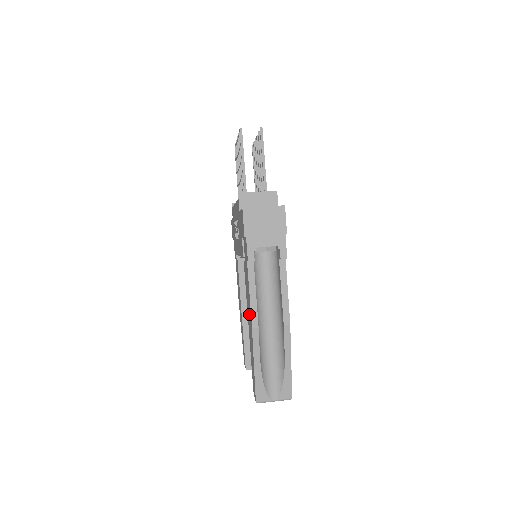
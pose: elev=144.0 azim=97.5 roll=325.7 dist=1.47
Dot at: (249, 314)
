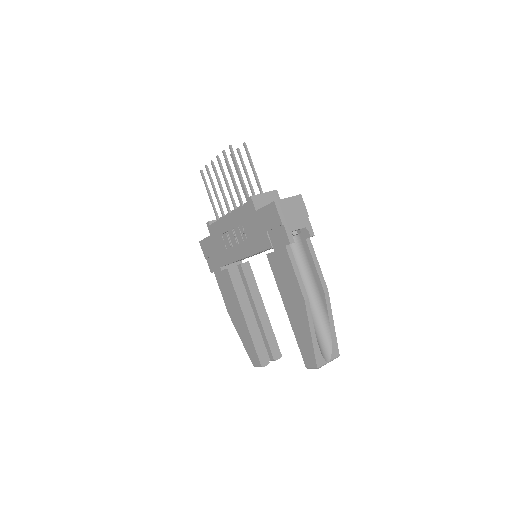
Dot at: (292, 293)
